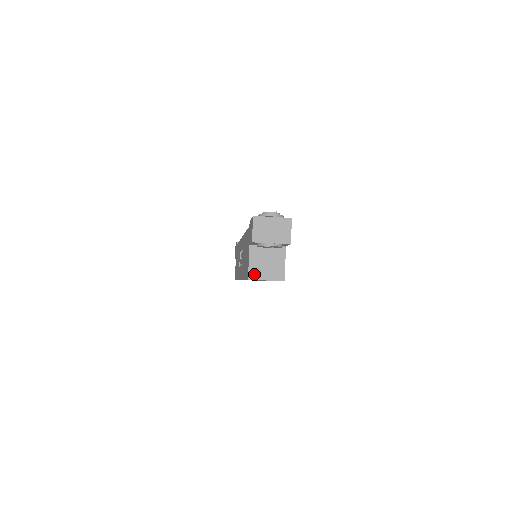
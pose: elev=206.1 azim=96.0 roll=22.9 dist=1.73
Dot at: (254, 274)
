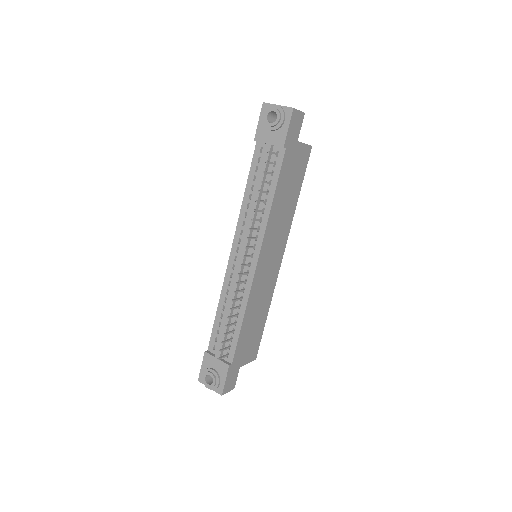
Dot at: occluded
